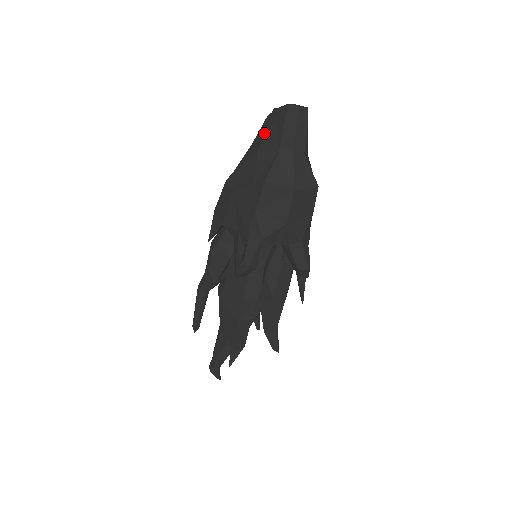
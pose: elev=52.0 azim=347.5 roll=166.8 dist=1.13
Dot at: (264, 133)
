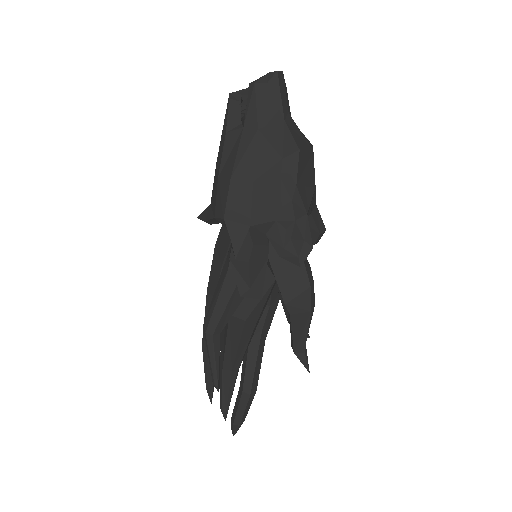
Dot at: (256, 109)
